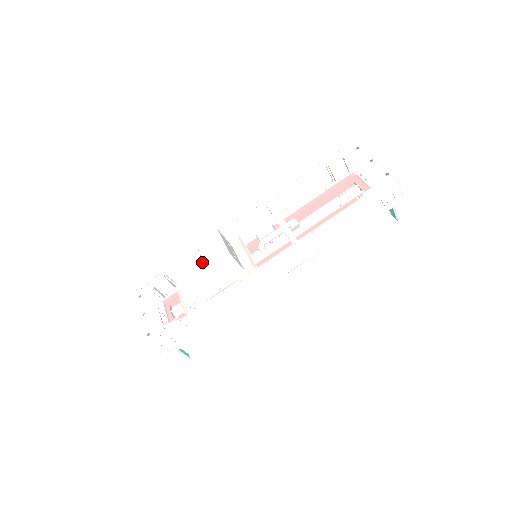
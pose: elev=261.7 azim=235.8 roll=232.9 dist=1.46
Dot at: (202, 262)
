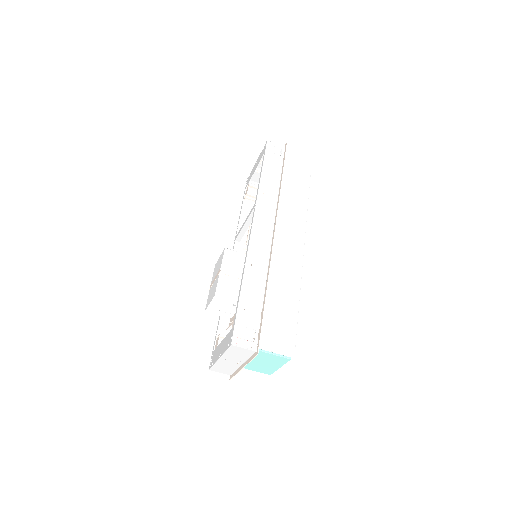
Dot at: (217, 274)
